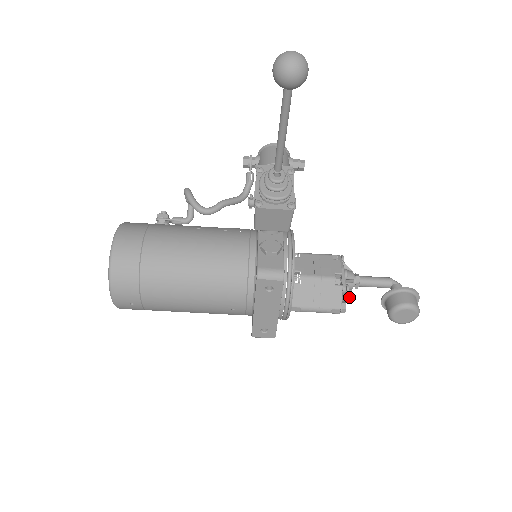
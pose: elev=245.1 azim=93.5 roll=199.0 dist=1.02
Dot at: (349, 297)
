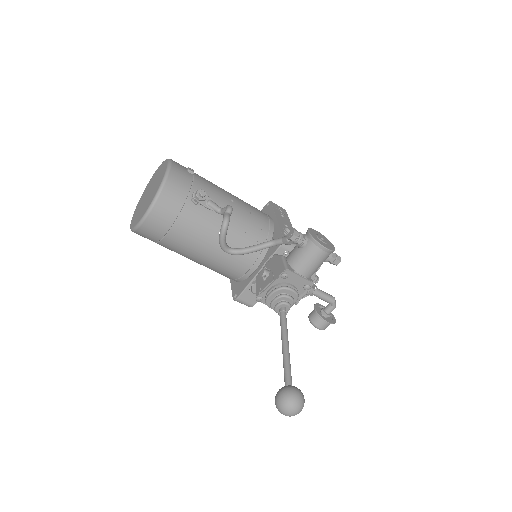
Dot at: occluded
